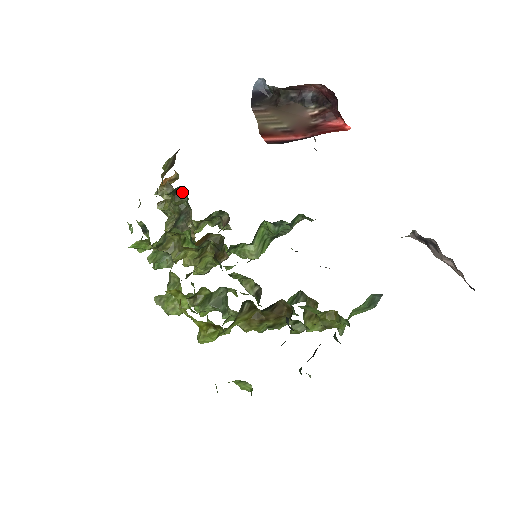
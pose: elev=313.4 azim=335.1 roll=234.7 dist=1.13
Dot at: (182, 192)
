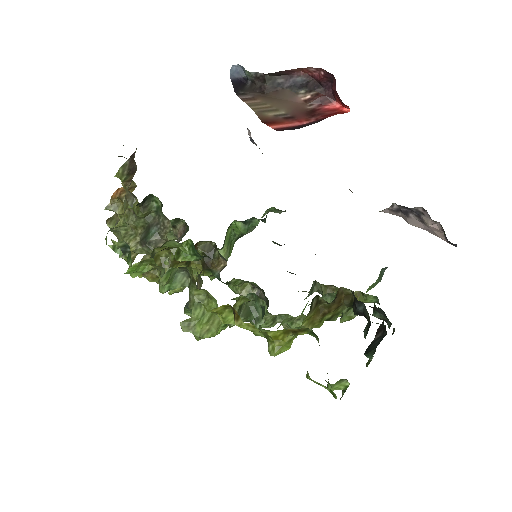
Dot at: (150, 201)
